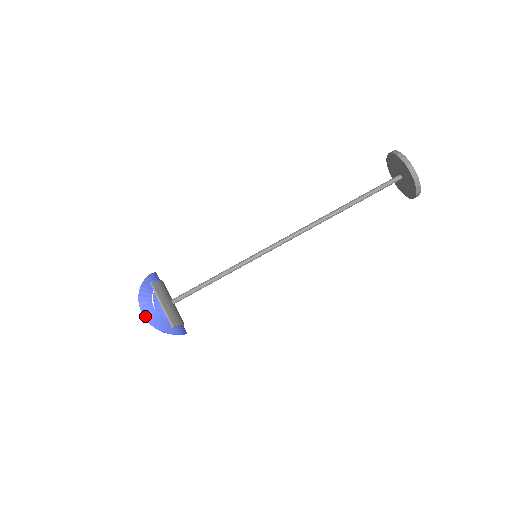
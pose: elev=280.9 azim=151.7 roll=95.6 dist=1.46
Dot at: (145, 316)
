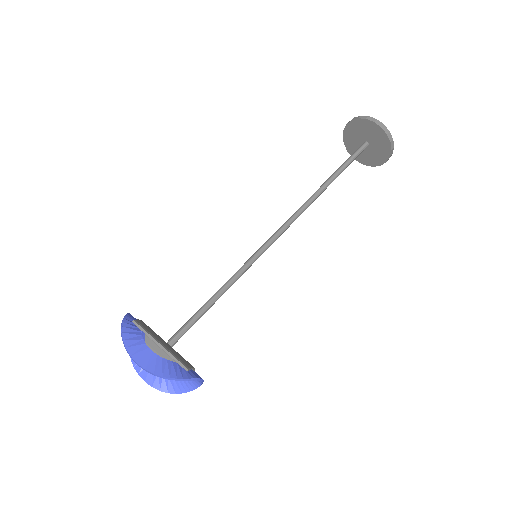
Dot at: (143, 365)
